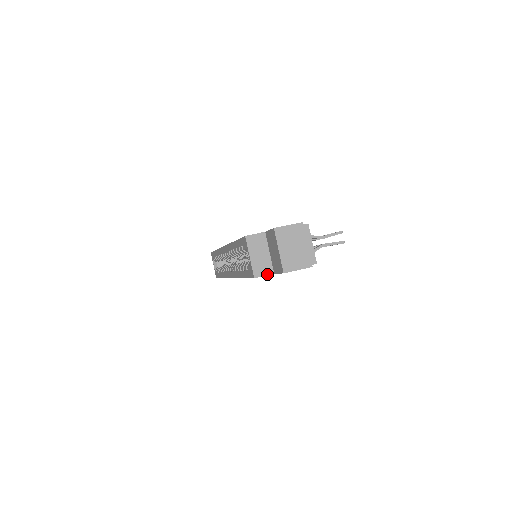
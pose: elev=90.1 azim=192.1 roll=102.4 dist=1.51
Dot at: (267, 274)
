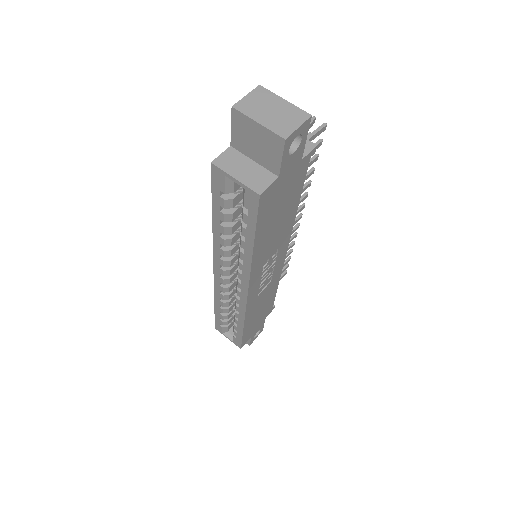
Dot at: (271, 182)
